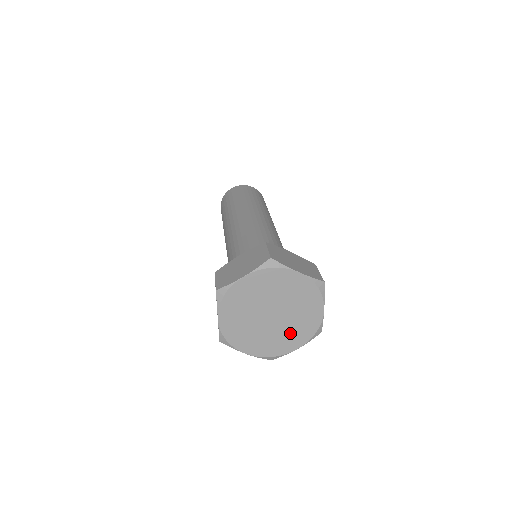
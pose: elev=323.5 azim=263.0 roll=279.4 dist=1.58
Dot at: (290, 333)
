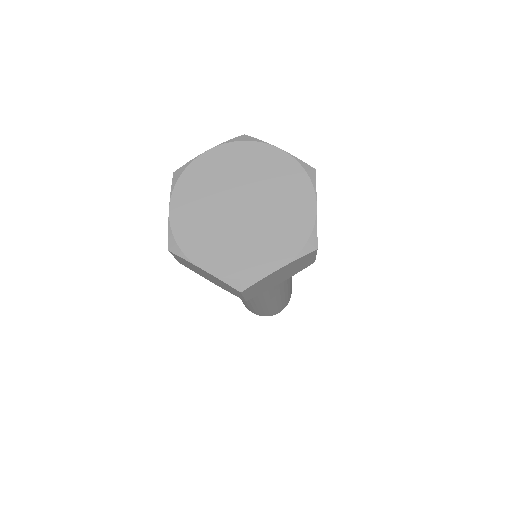
Dot at: (268, 239)
